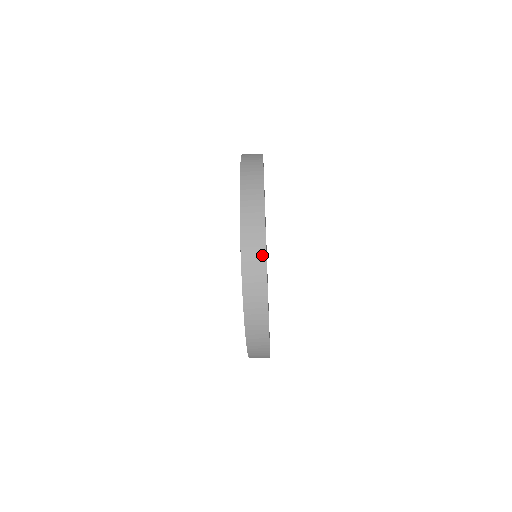
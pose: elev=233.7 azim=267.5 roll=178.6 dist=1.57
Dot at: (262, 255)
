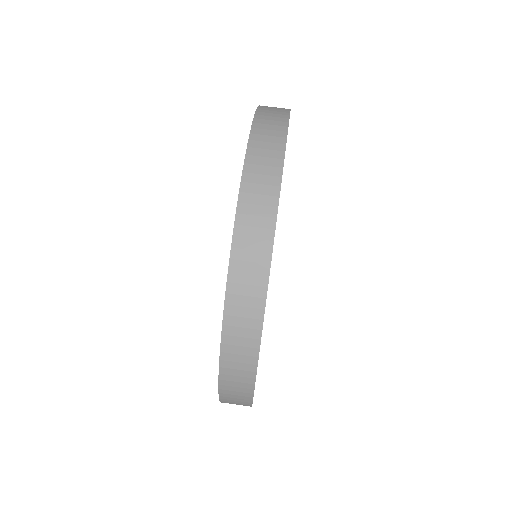
Dot at: (281, 138)
